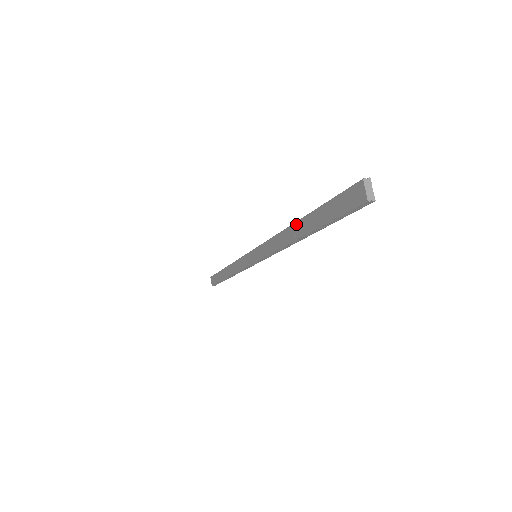
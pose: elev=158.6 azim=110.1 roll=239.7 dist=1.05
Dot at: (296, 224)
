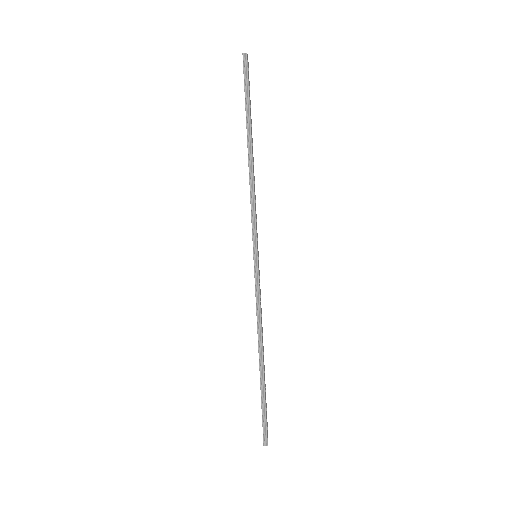
Dot at: occluded
